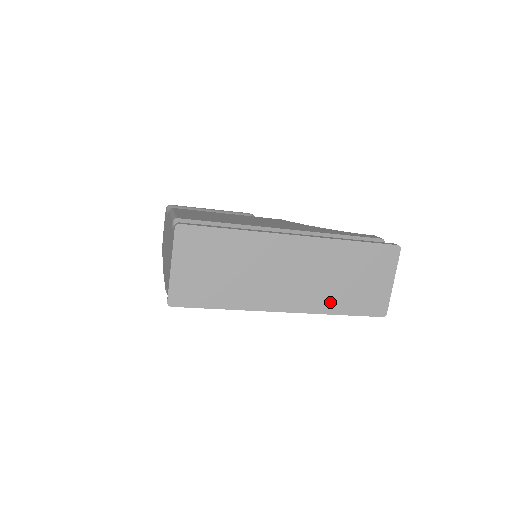
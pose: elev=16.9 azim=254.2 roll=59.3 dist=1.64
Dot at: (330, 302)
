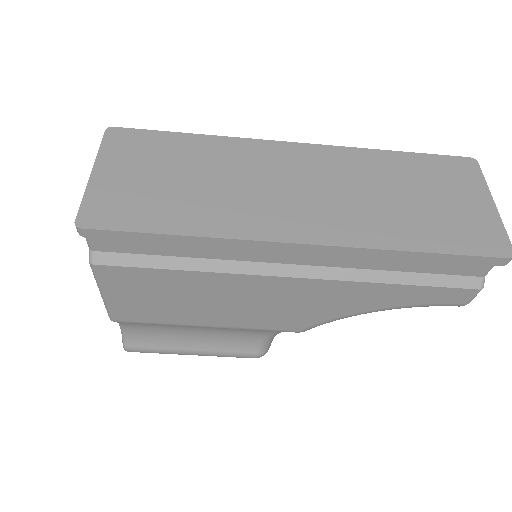
Dot at: (389, 230)
